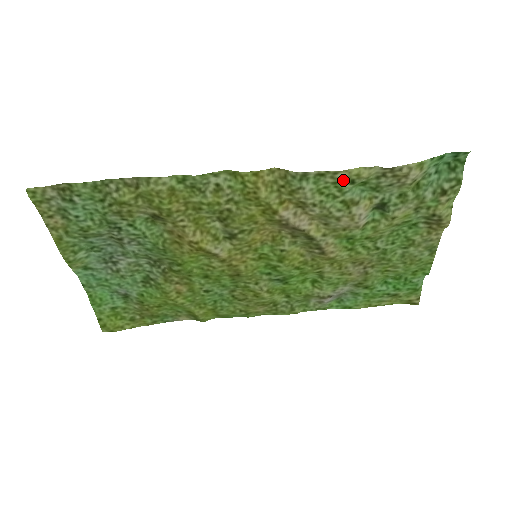
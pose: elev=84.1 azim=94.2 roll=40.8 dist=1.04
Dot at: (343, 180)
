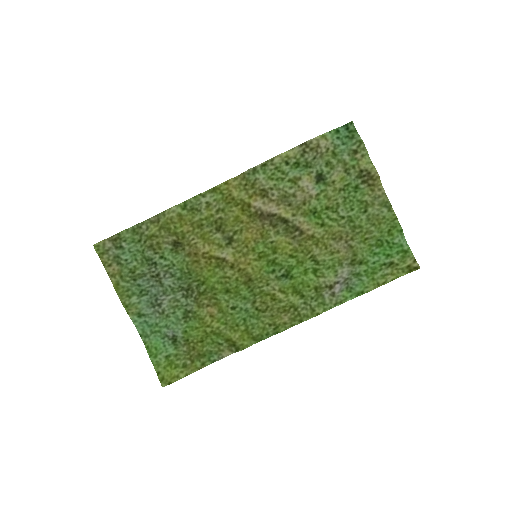
Dot at: (280, 164)
